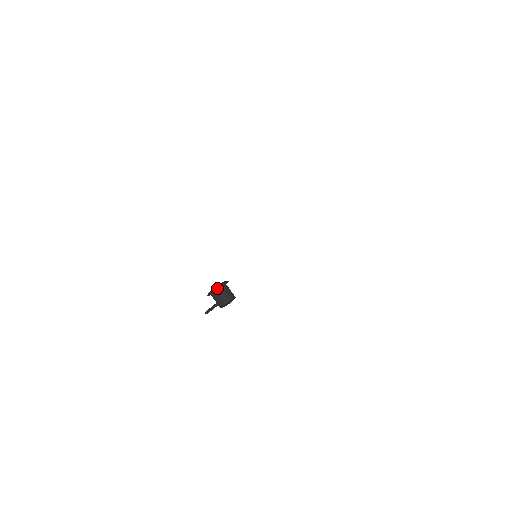
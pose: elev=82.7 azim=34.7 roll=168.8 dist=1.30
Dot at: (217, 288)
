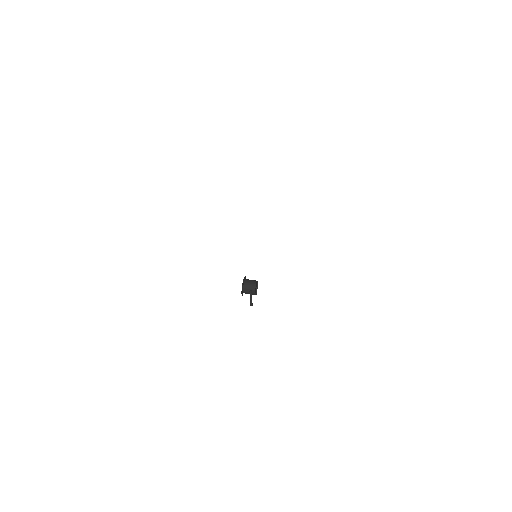
Dot at: (242, 285)
